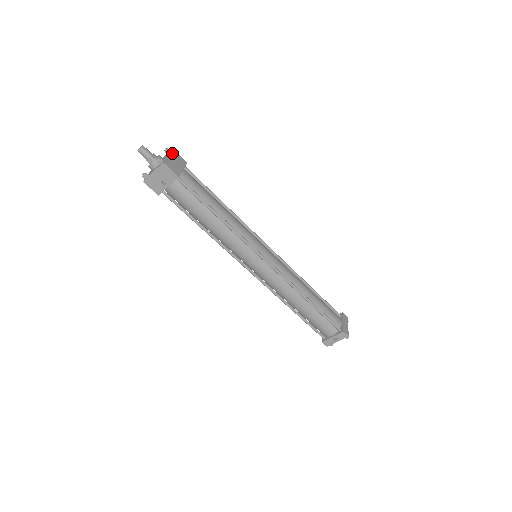
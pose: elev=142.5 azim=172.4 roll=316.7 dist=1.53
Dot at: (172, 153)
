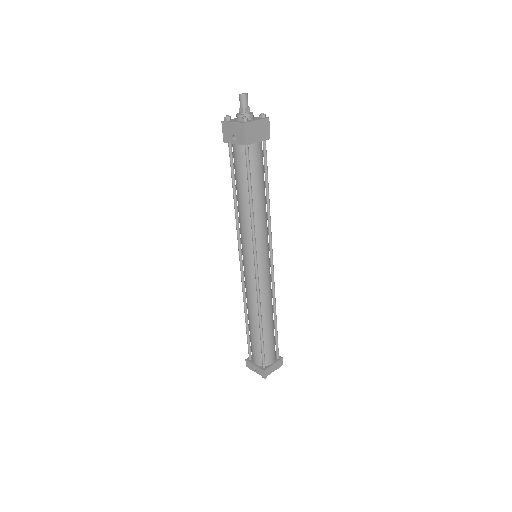
Dot at: (264, 121)
